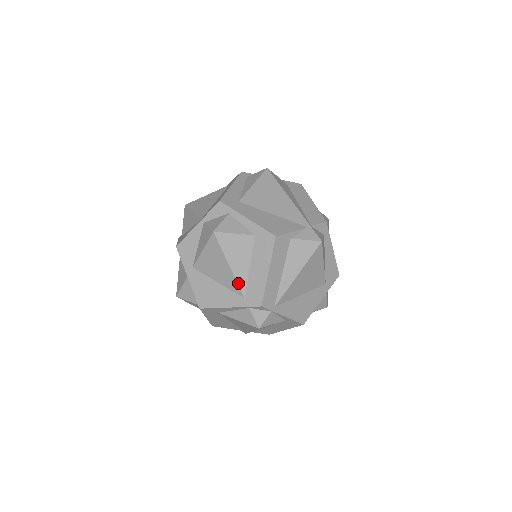
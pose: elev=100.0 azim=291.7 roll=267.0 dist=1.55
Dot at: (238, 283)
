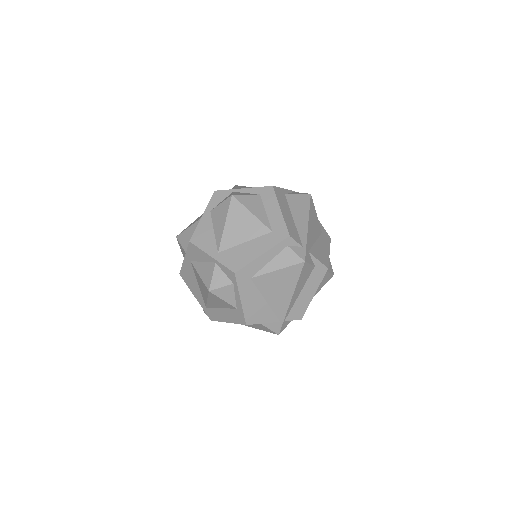
Dot at: (207, 304)
